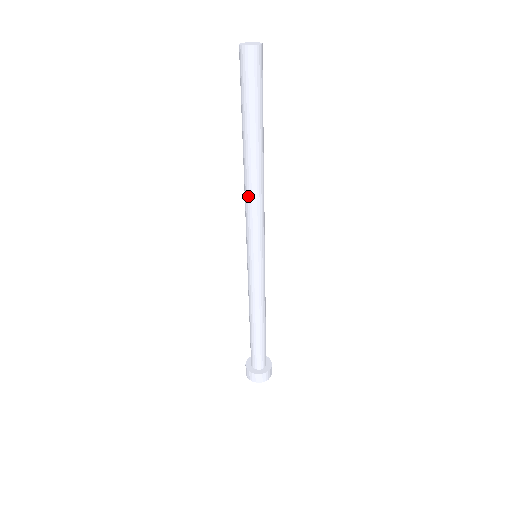
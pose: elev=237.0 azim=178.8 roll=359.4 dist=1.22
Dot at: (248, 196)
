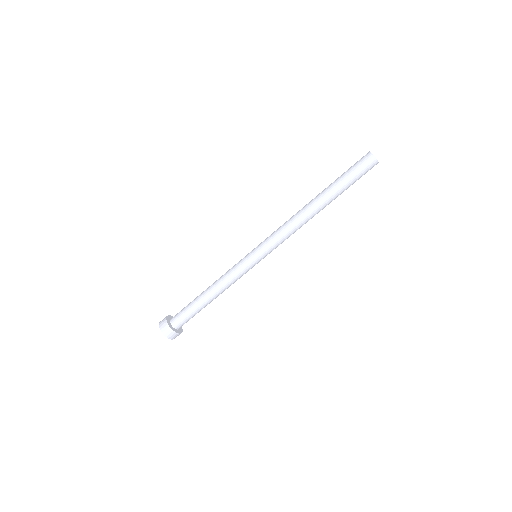
Dot at: (295, 223)
